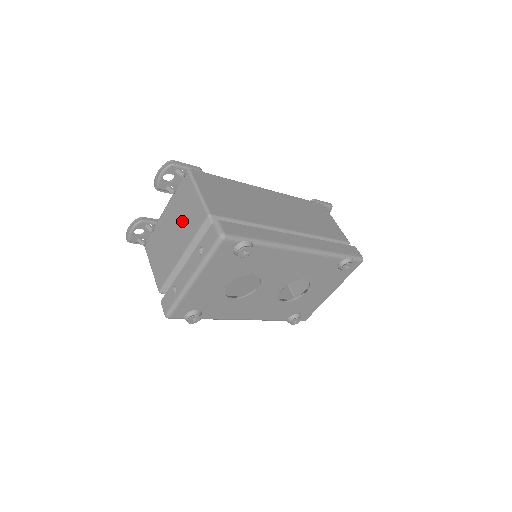
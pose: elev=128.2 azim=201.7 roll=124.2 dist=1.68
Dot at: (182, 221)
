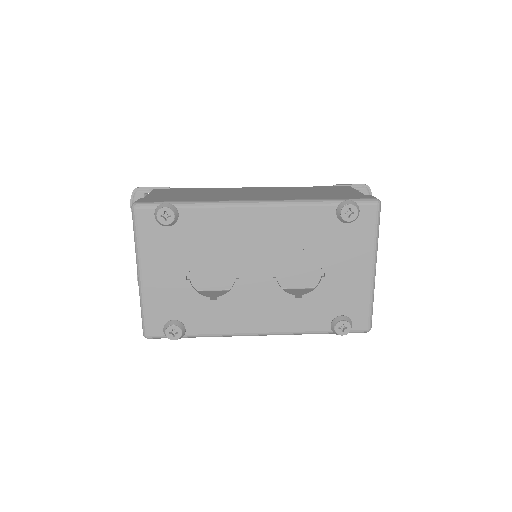
Dot at: occluded
